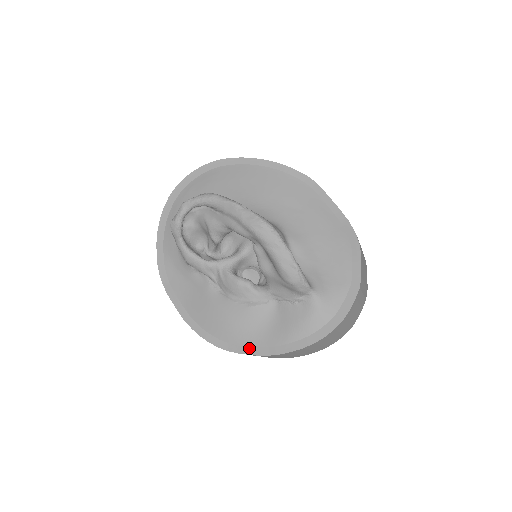
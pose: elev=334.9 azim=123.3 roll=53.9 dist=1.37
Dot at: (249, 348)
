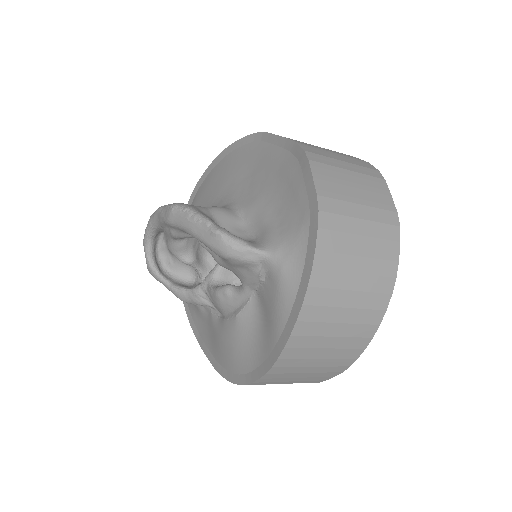
Dot at: (257, 369)
